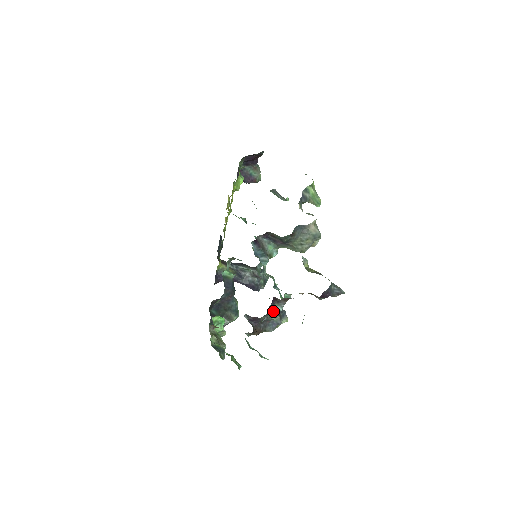
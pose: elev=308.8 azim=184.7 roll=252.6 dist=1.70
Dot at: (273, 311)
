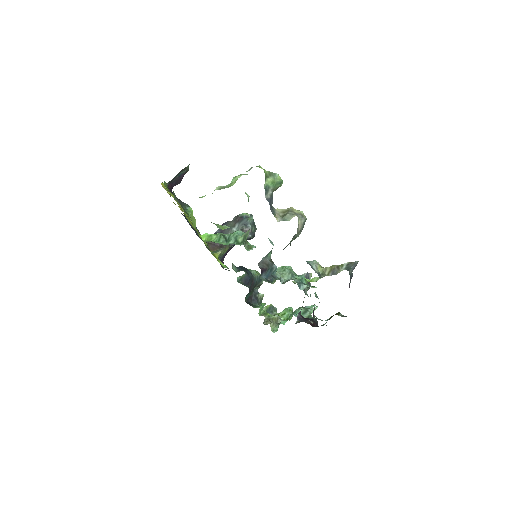
Dot at: occluded
